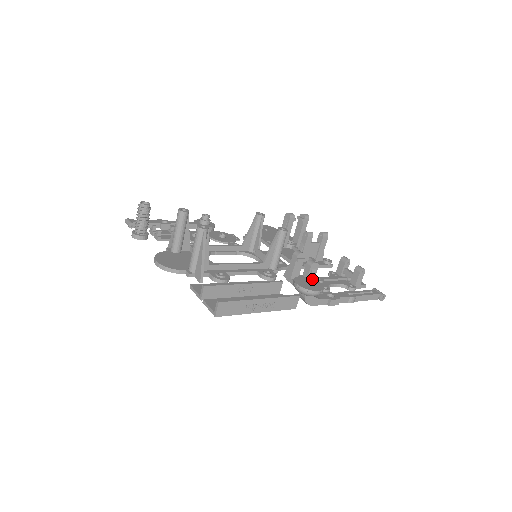
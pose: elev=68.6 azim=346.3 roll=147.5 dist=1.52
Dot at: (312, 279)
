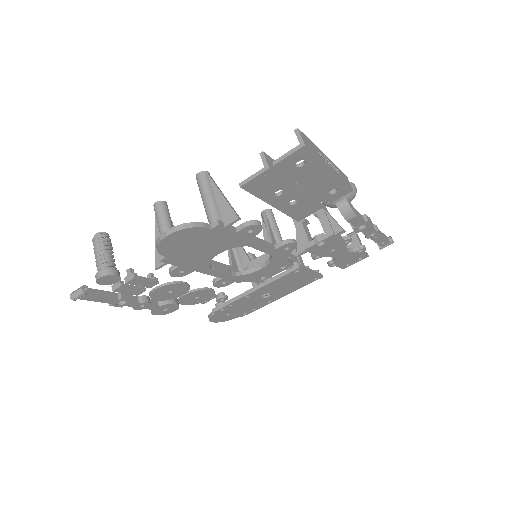
Dot at: occluded
